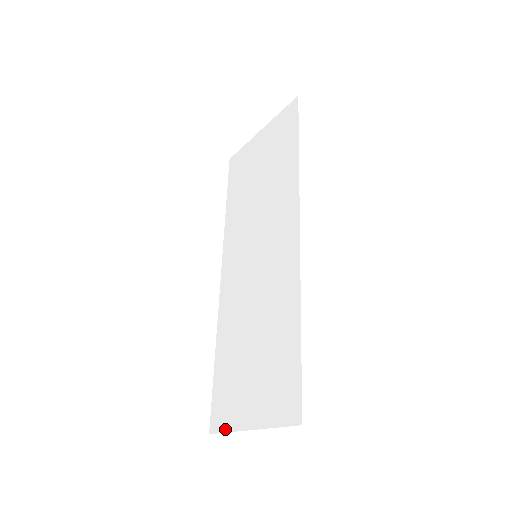
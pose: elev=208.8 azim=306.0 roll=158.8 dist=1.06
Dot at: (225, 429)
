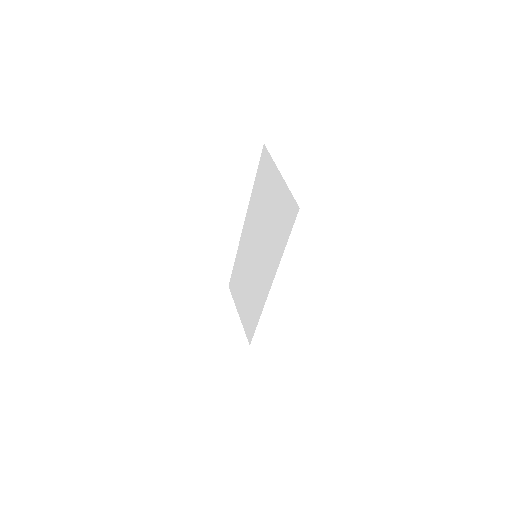
Dot at: (233, 297)
